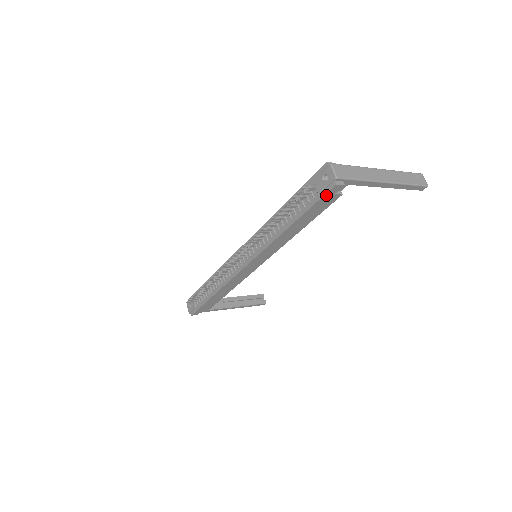
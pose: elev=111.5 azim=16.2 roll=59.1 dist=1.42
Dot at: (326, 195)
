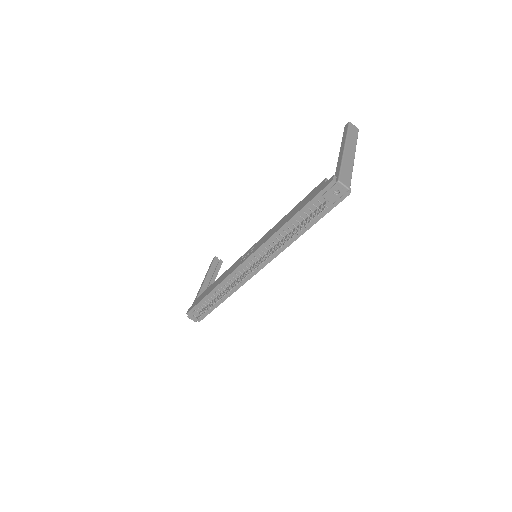
Dot at: (339, 202)
